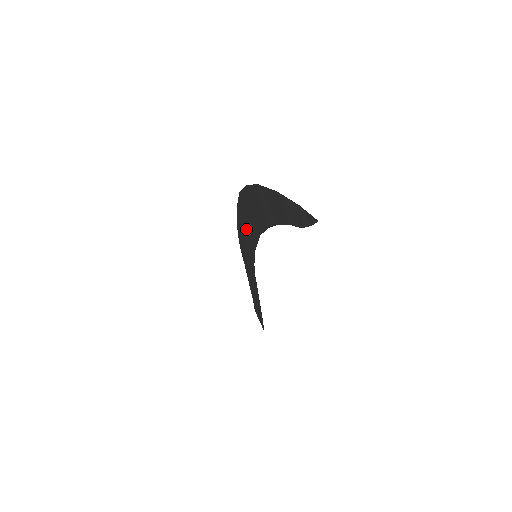
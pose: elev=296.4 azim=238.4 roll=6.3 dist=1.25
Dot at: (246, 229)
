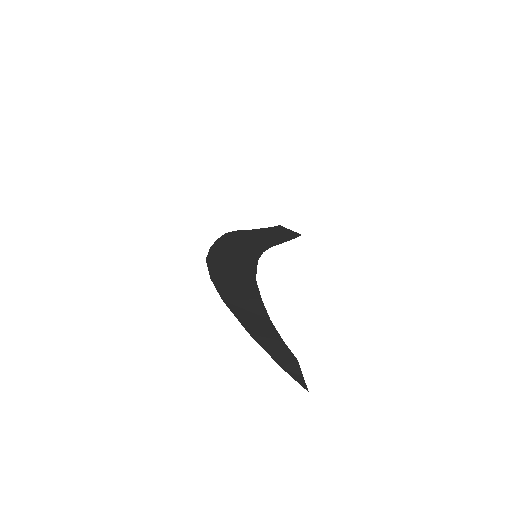
Dot at: occluded
